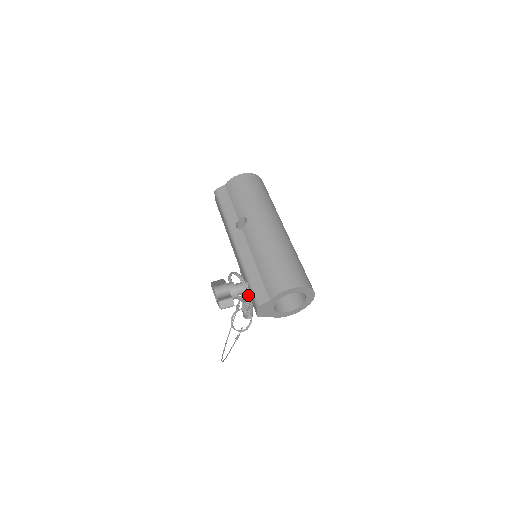
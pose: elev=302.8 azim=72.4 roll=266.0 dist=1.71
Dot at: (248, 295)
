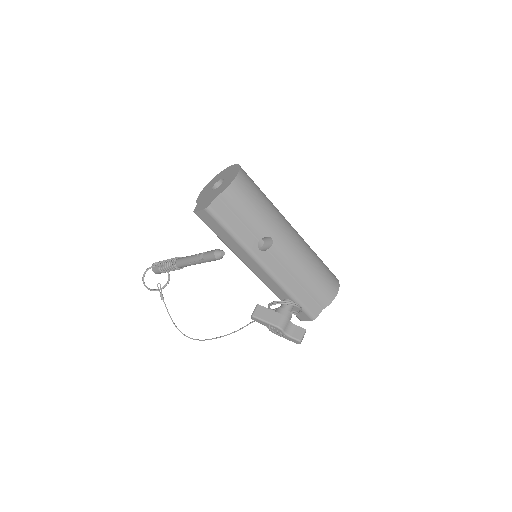
Dot at: (299, 312)
